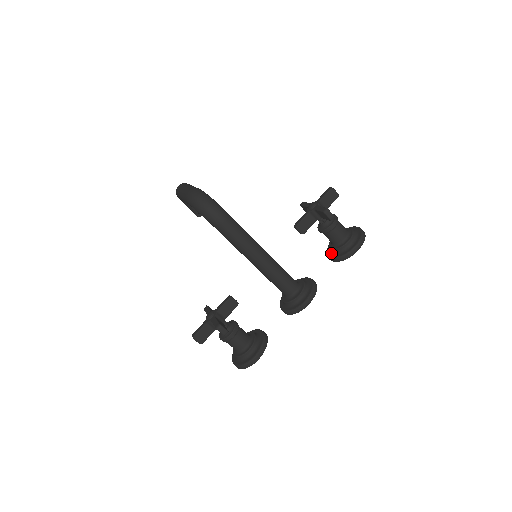
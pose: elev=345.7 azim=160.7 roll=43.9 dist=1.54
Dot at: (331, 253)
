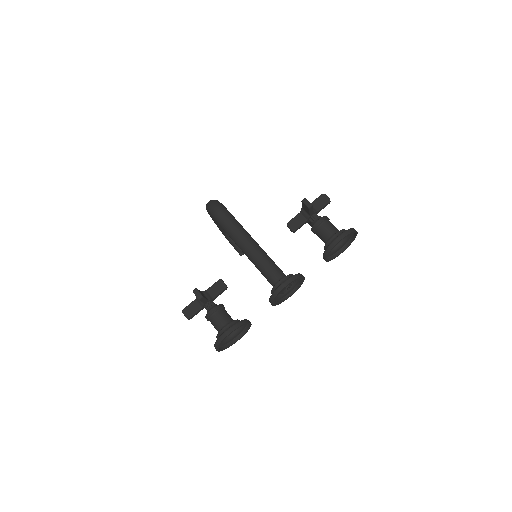
Dot at: occluded
